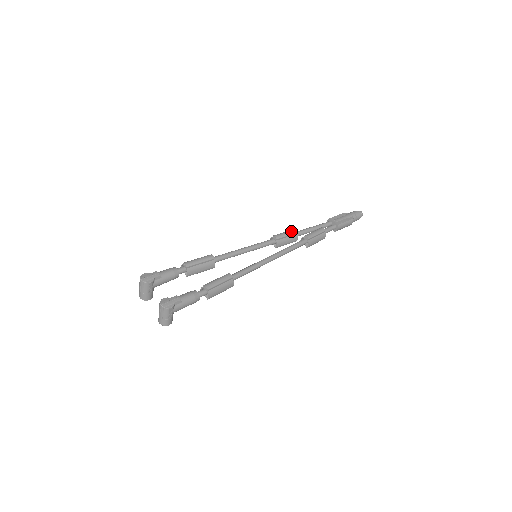
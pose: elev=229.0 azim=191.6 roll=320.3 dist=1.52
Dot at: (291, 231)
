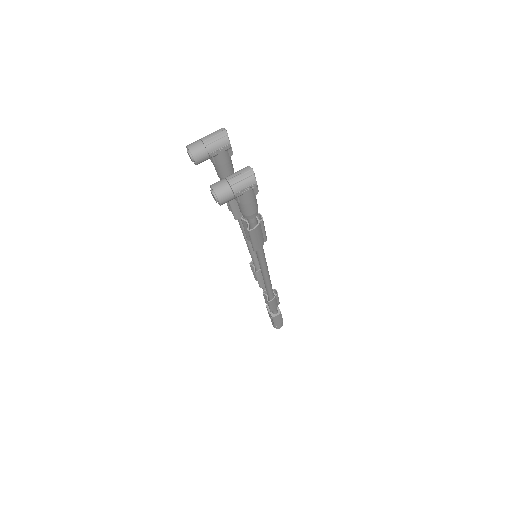
Dot at: occluded
